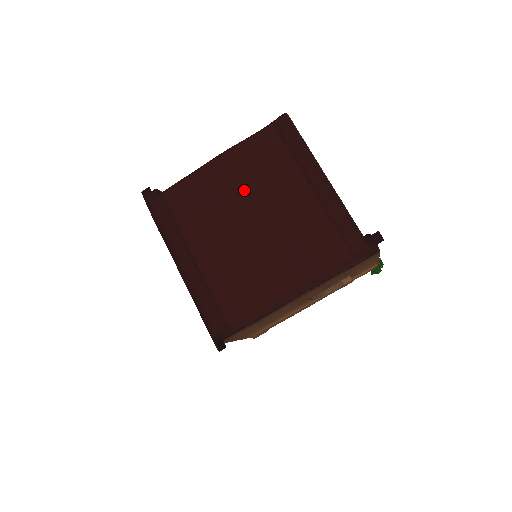
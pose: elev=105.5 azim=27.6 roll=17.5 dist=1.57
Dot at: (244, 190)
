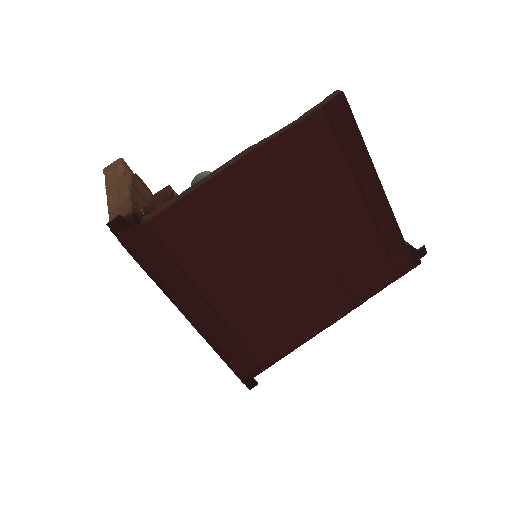
Dot at: (280, 211)
